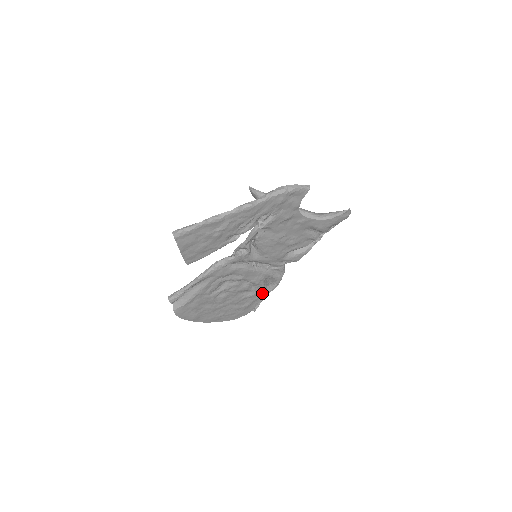
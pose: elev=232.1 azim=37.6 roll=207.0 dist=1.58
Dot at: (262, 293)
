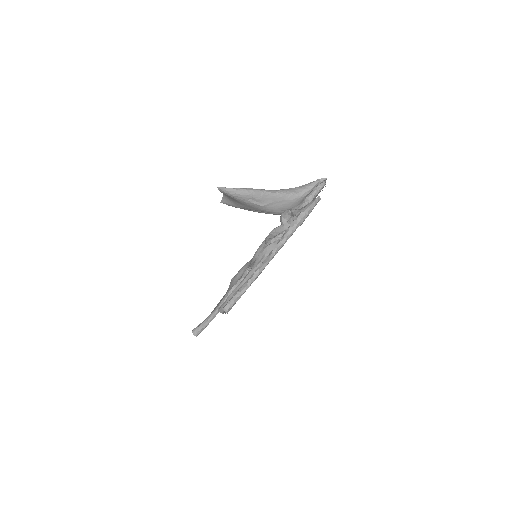
Dot at: occluded
